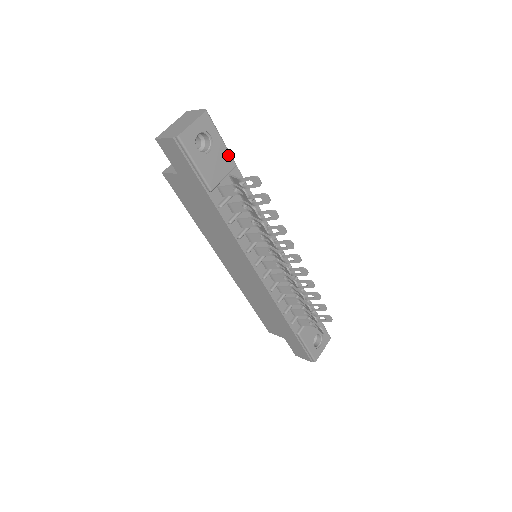
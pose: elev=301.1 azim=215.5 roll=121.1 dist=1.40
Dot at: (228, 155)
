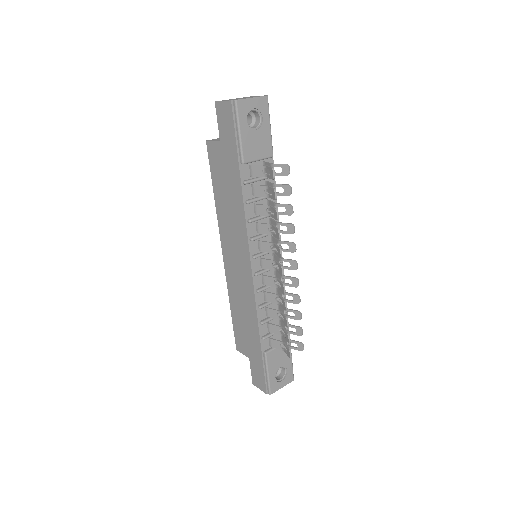
Dot at: (270, 143)
